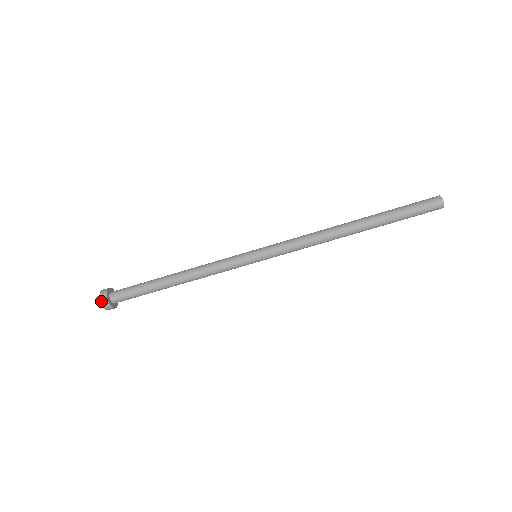
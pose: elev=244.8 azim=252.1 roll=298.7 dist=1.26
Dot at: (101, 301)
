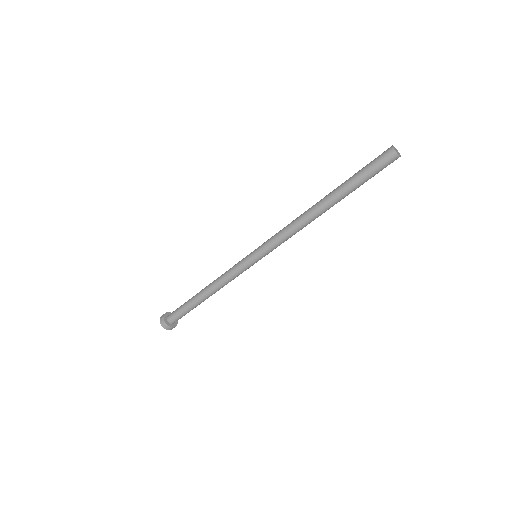
Dot at: occluded
